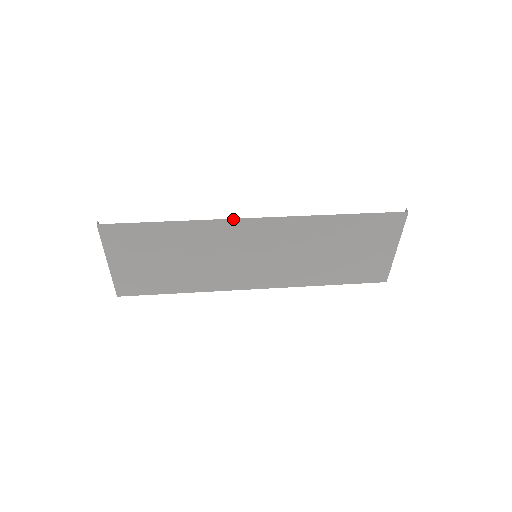
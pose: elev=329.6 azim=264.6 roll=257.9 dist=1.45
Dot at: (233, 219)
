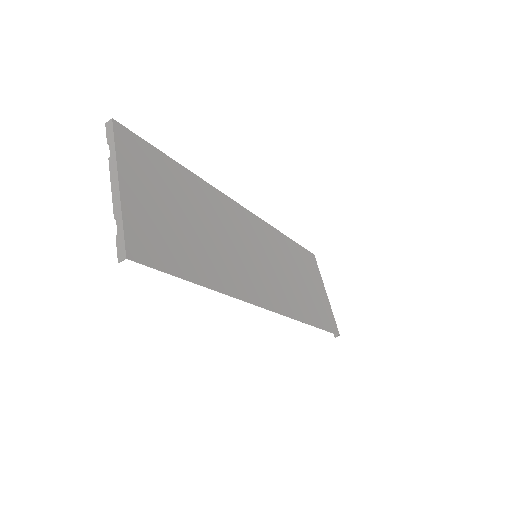
Dot at: (229, 198)
